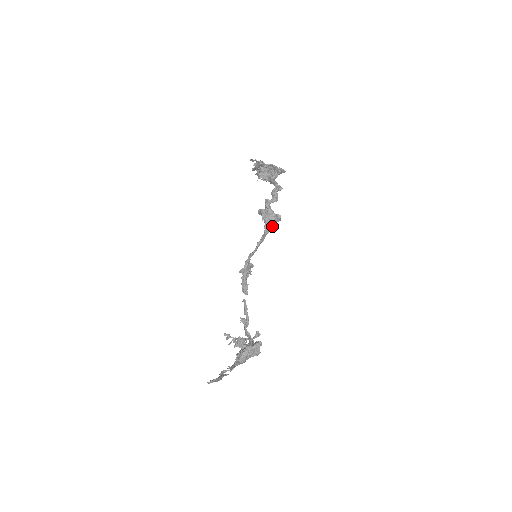
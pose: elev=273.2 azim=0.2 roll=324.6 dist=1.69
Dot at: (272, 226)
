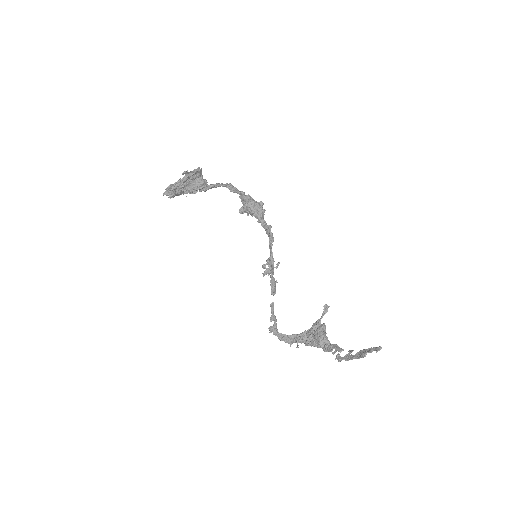
Dot at: (263, 215)
